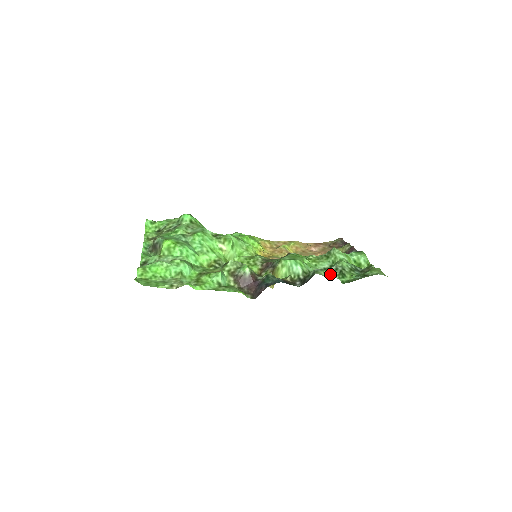
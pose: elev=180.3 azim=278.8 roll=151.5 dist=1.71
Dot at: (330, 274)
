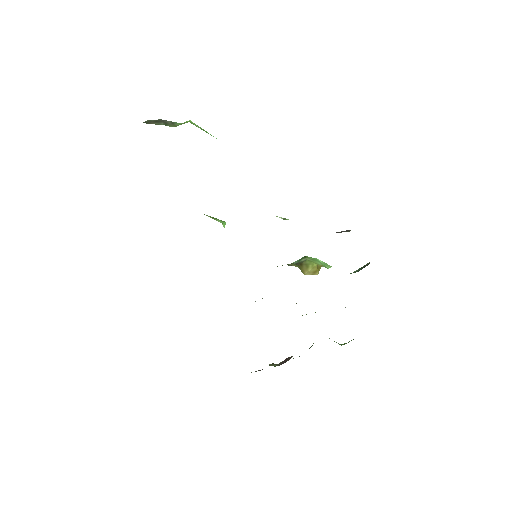
Dot at: occluded
